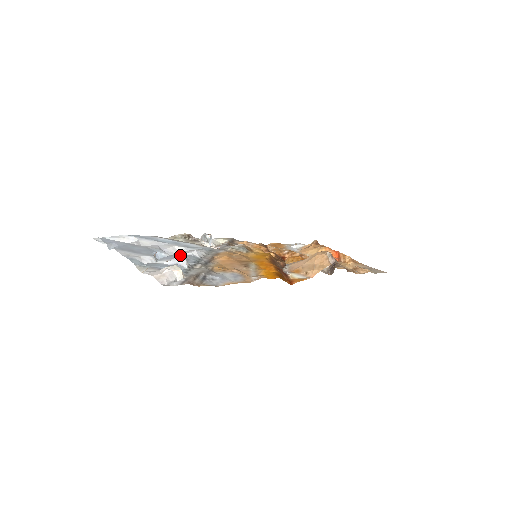
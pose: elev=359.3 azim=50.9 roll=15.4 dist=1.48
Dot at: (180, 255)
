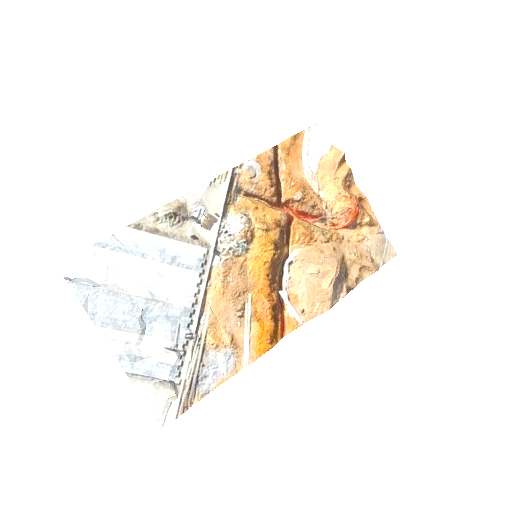
Dot at: (169, 313)
